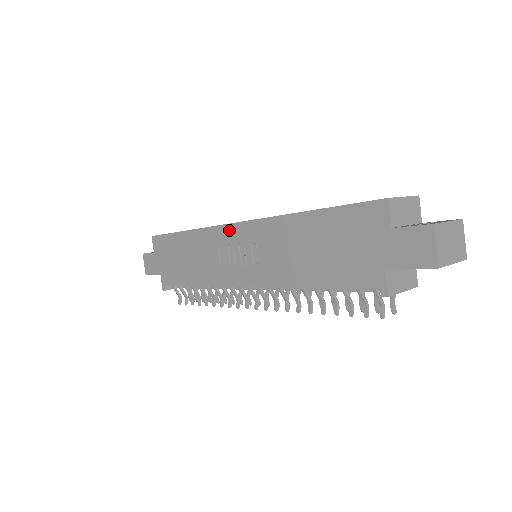
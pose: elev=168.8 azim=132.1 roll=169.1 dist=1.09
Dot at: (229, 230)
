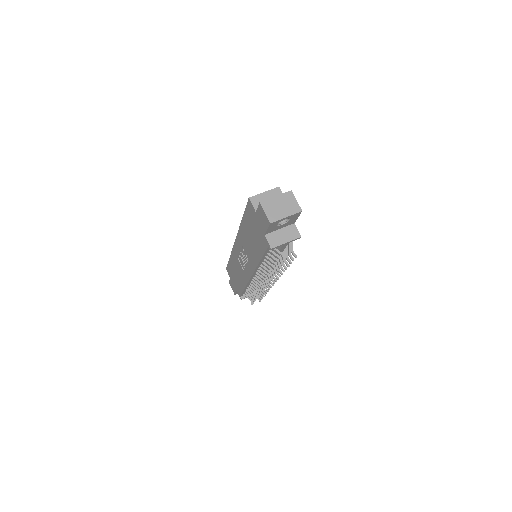
Dot at: (236, 247)
